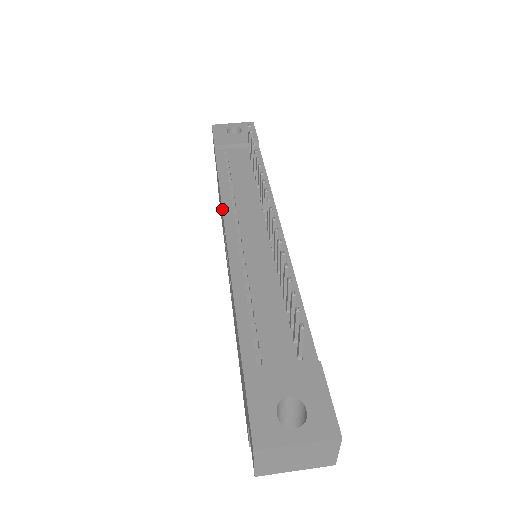
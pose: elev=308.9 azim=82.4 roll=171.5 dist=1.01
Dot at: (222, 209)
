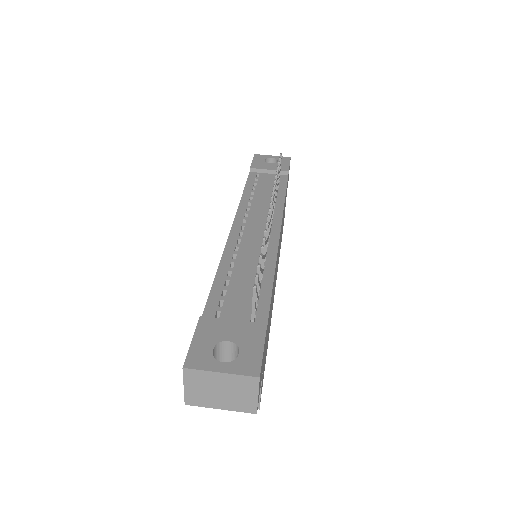
Dot at: occluded
